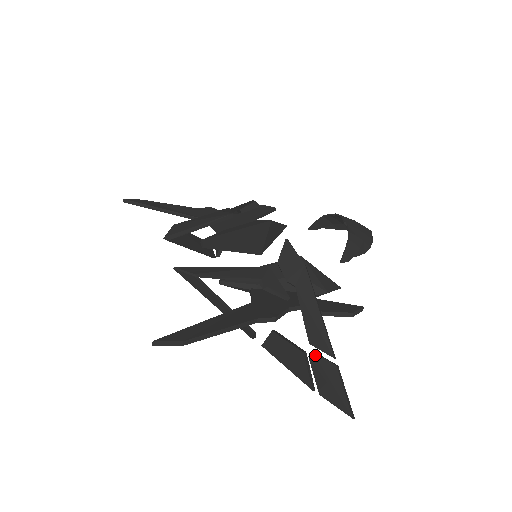
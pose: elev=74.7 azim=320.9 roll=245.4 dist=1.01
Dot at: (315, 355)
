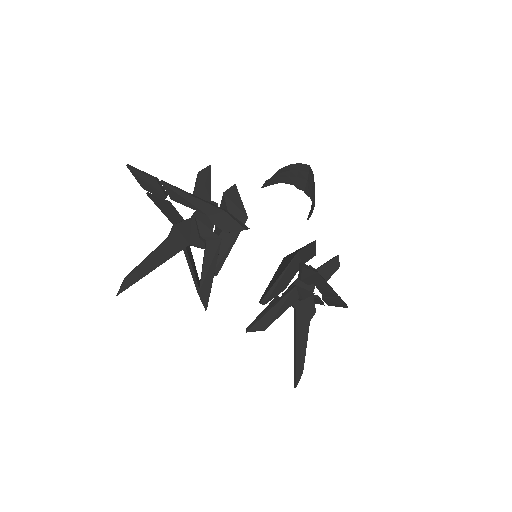
Dot at: (327, 299)
